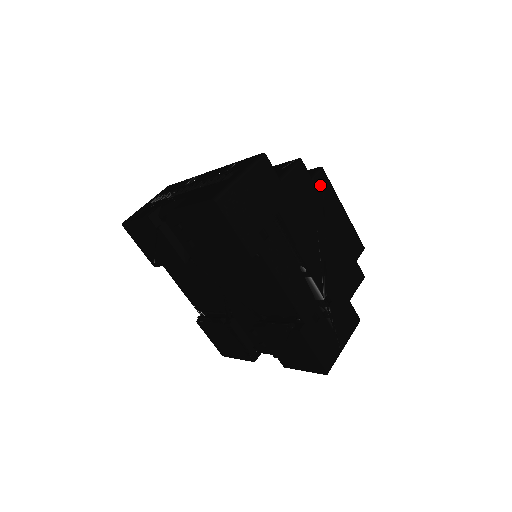
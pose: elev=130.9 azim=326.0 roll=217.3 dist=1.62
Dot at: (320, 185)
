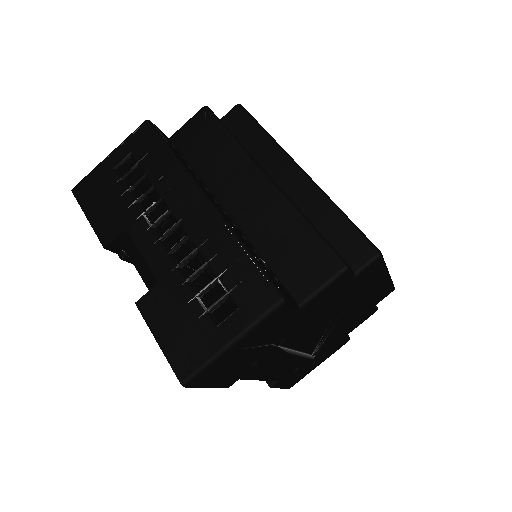
Dot at: (364, 277)
